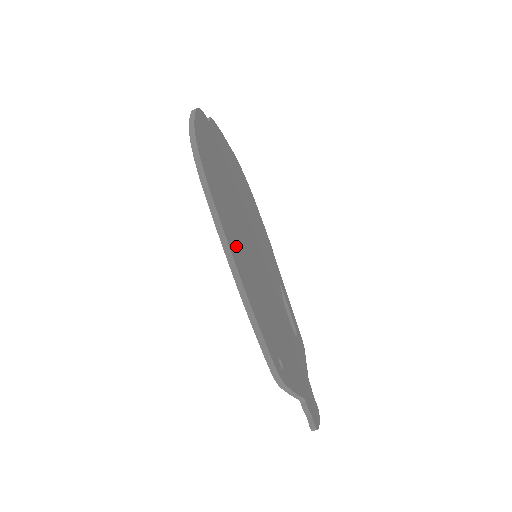
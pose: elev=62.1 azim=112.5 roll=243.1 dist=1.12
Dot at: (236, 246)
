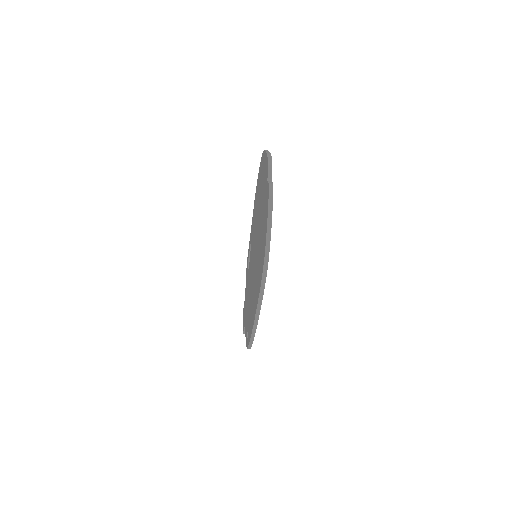
Dot at: occluded
